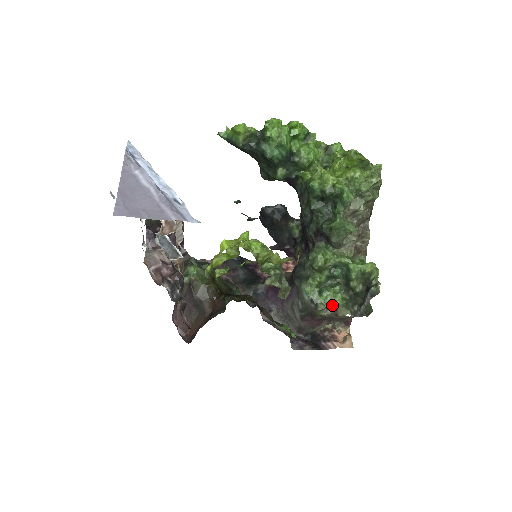
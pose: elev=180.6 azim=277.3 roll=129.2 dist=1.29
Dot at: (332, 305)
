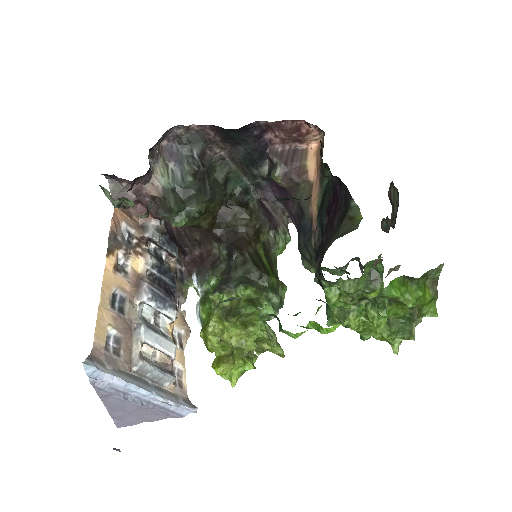
Dot at: occluded
